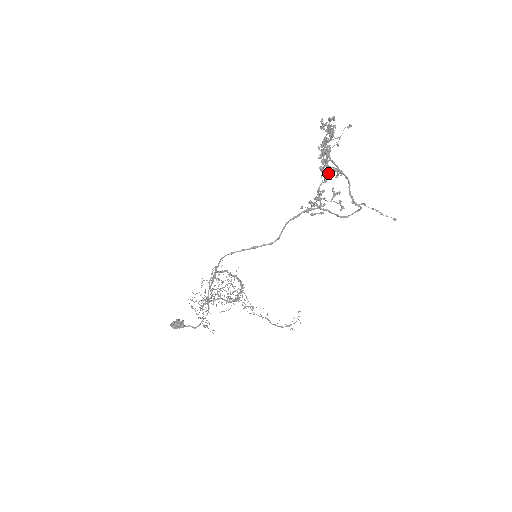
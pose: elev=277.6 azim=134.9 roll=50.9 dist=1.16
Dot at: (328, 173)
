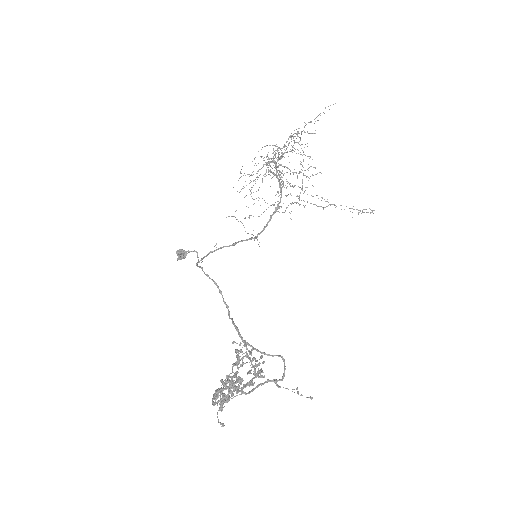
Dot at: (257, 364)
